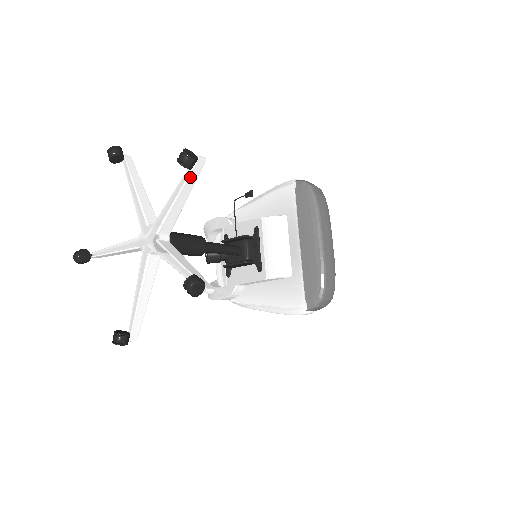
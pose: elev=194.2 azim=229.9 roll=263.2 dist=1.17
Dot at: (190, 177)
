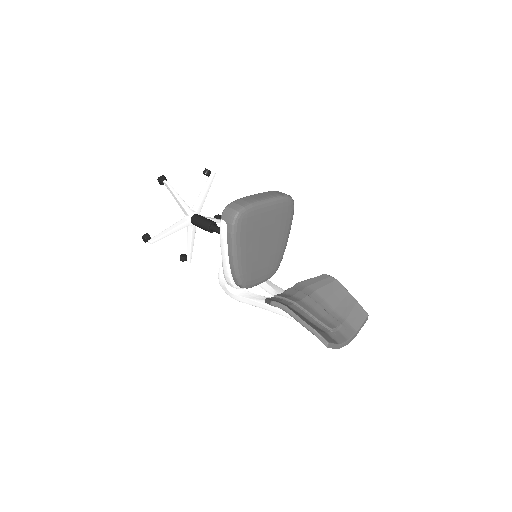
Dot at: (208, 181)
